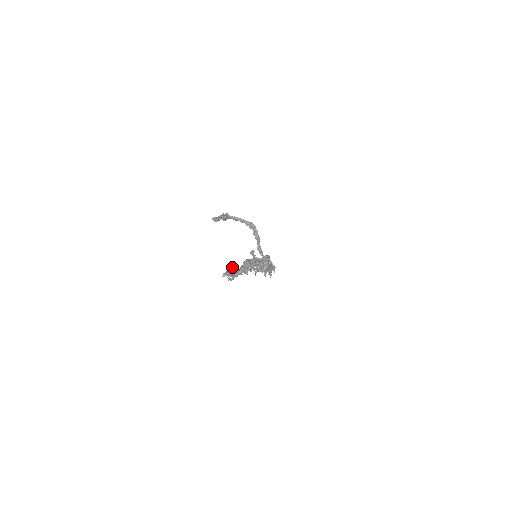
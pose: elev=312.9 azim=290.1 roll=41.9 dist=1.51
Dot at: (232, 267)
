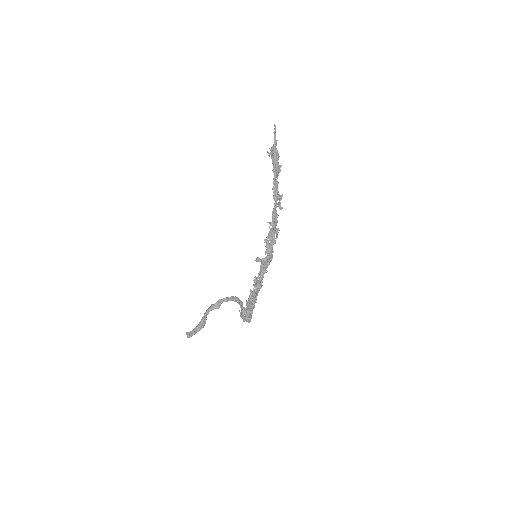
Dot at: occluded
